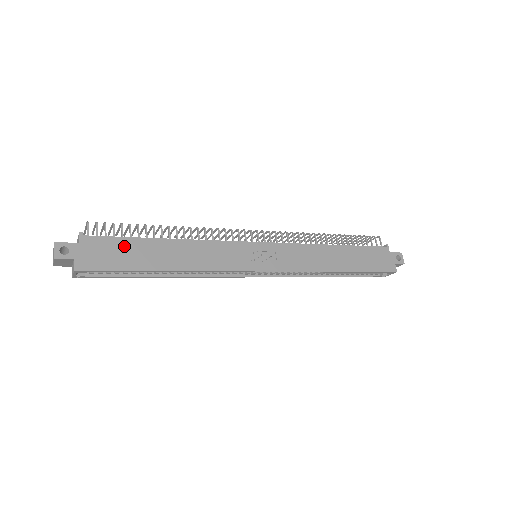
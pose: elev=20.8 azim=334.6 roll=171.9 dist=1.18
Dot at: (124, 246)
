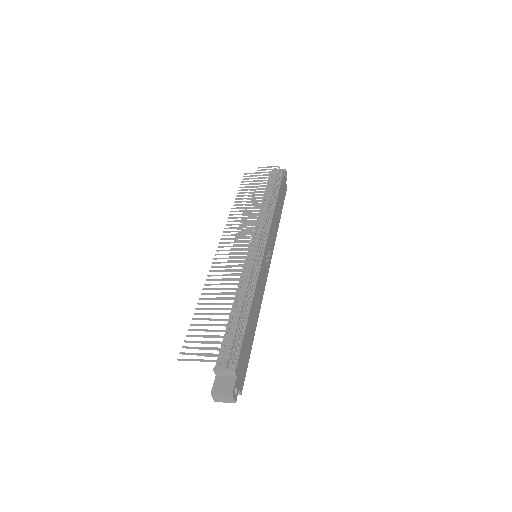
Dot at: (245, 346)
